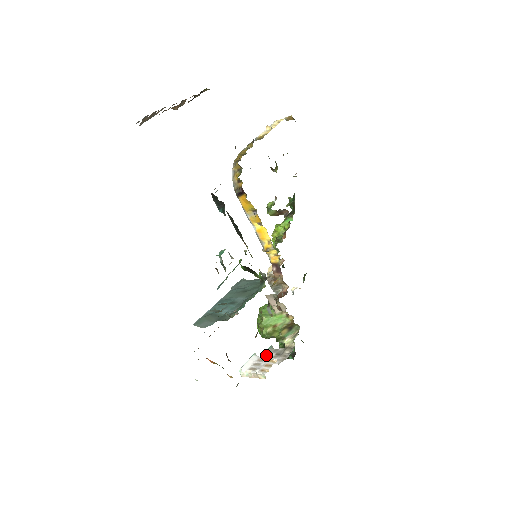
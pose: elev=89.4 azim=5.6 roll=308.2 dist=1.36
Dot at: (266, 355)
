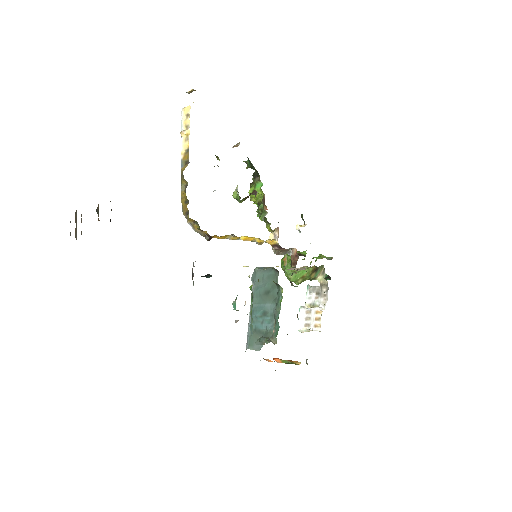
Dot at: (309, 298)
